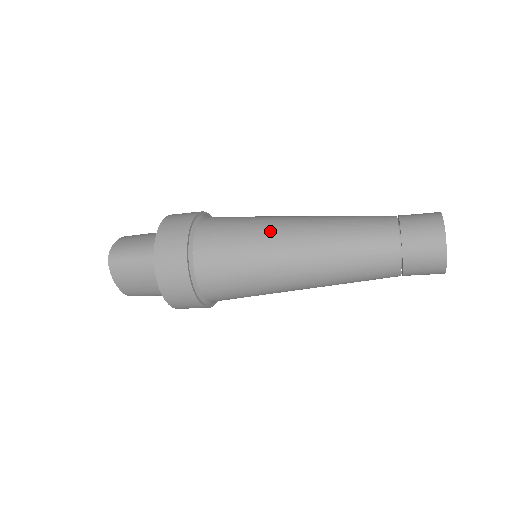
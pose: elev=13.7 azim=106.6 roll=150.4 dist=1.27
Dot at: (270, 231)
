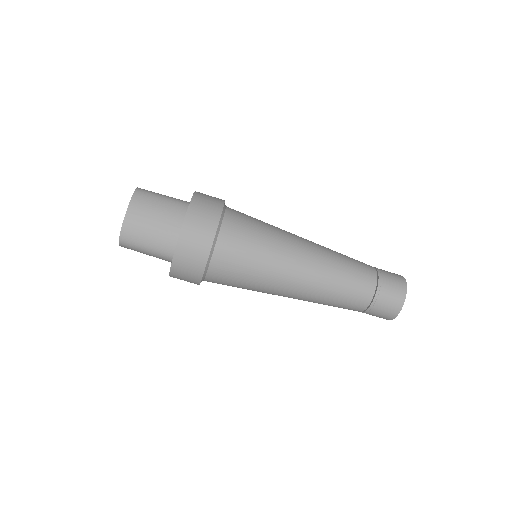
Dot at: occluded
